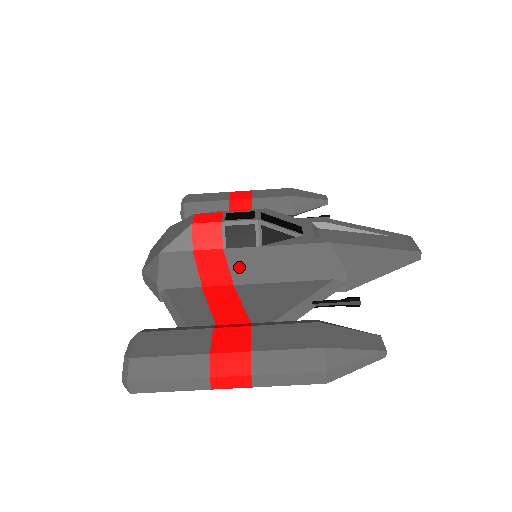
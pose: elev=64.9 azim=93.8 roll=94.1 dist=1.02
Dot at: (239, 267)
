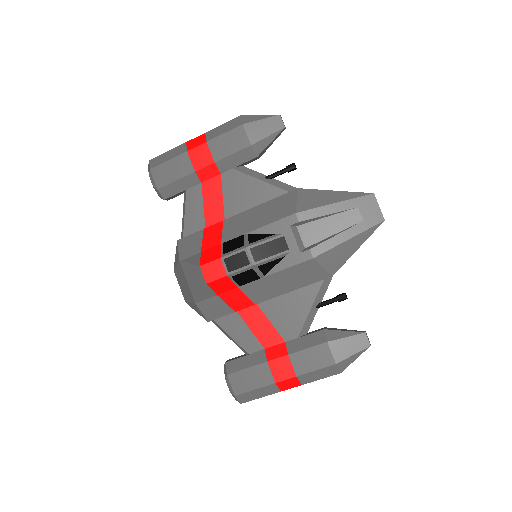
Dot at: (256, 296)
